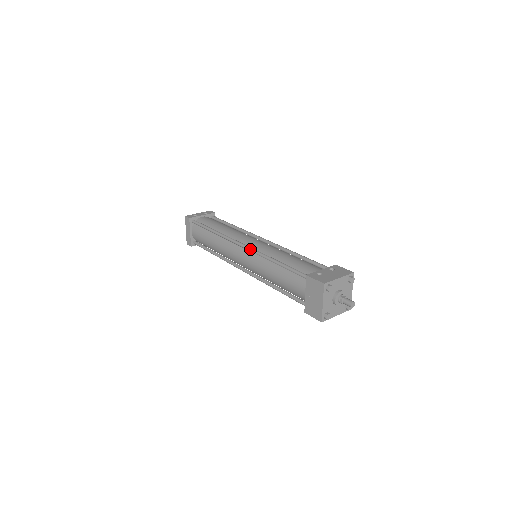
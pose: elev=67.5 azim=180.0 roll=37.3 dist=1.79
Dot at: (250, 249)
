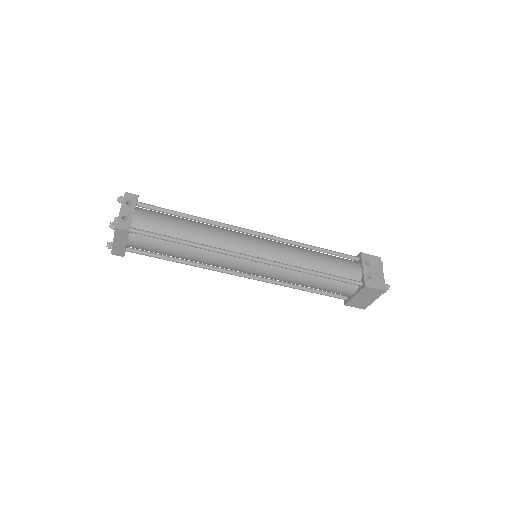
Dot at: (273, 264)
